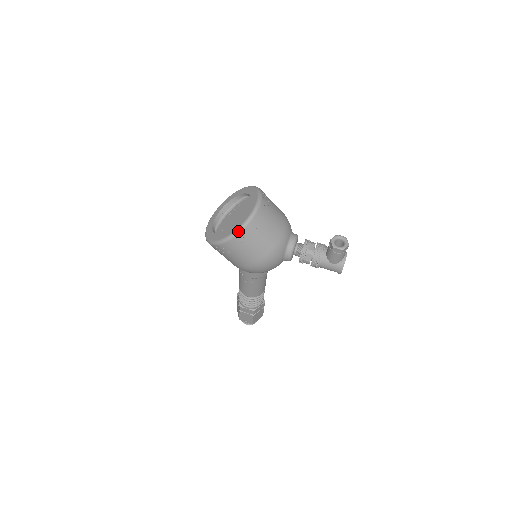
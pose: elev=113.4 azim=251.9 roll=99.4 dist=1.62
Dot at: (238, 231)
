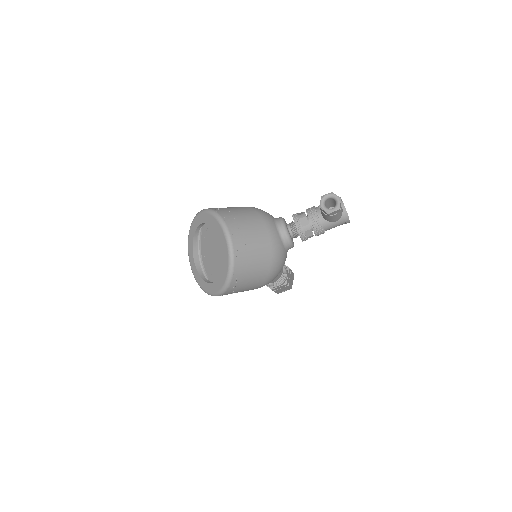
Dot at: (230, 274)
